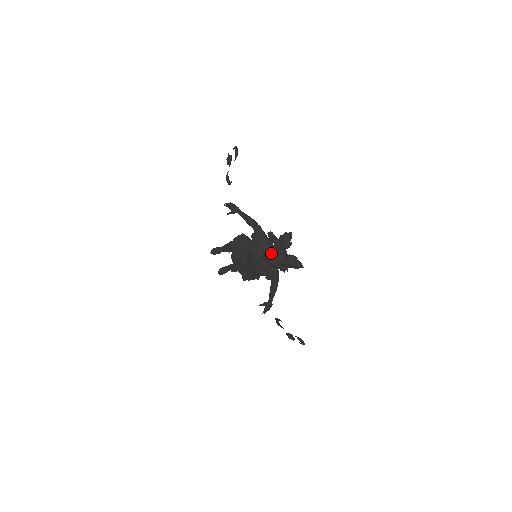
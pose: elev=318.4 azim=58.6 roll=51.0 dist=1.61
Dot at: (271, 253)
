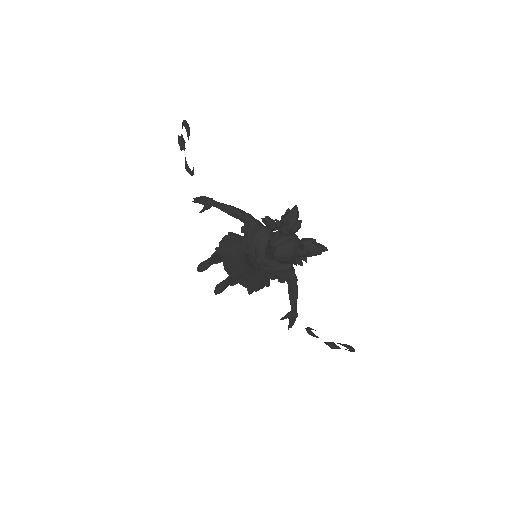
Dot at: (276, 244)
